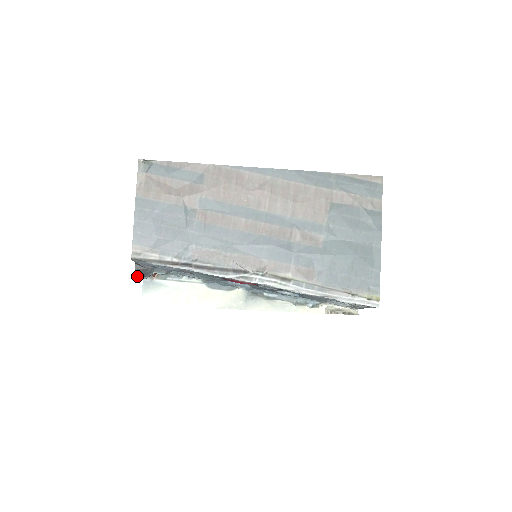
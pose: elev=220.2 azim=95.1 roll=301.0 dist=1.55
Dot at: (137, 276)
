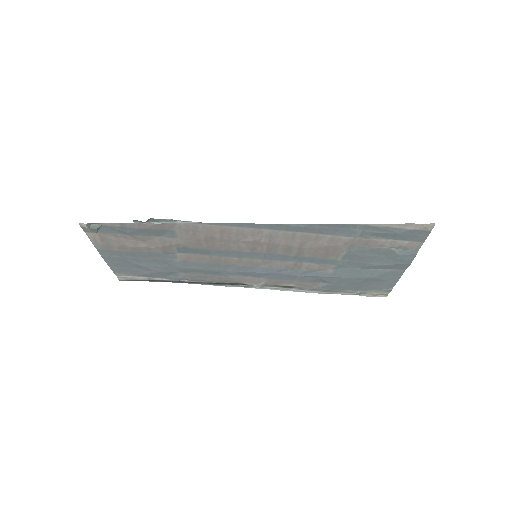
Dot at: occluded
